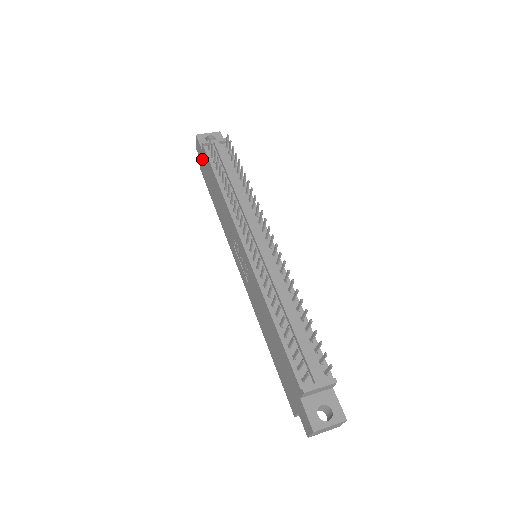
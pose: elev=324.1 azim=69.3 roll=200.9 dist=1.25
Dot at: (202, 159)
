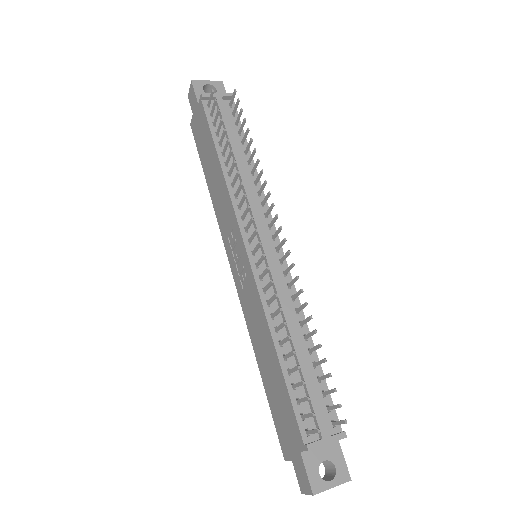
Dot at: (196, 114)
